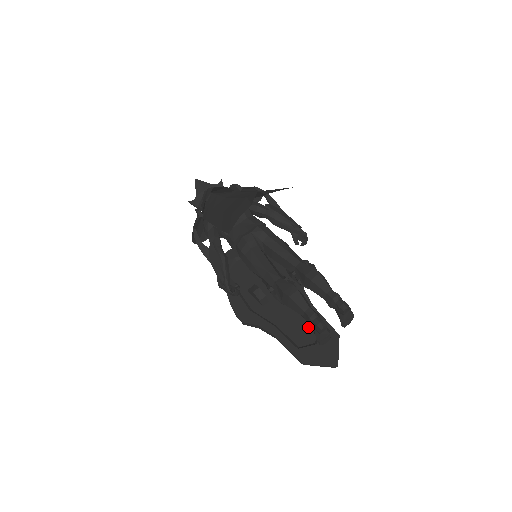
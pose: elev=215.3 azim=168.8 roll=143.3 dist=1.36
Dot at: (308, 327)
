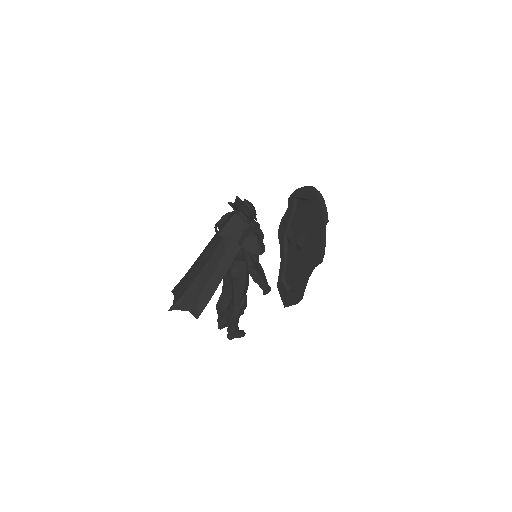
Dot at: (295, 281)
